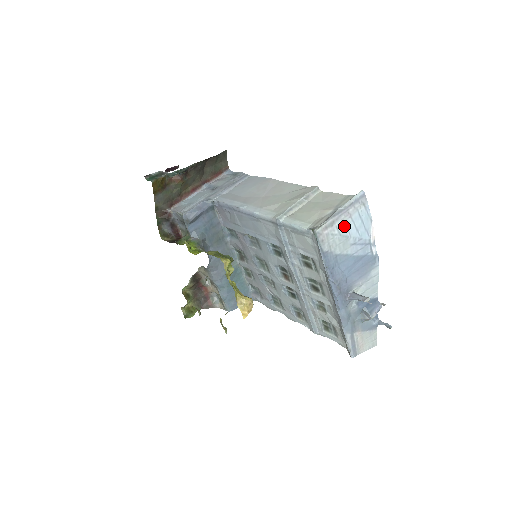
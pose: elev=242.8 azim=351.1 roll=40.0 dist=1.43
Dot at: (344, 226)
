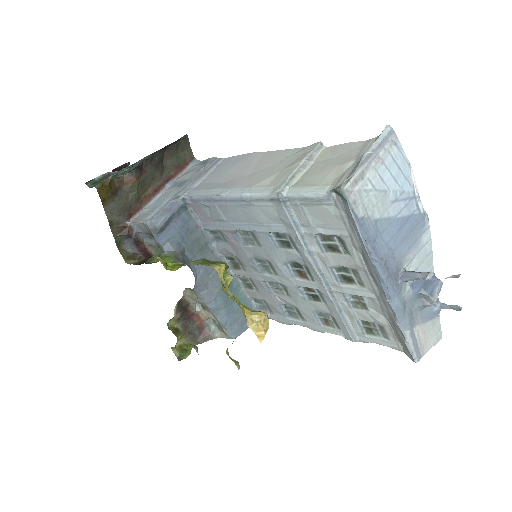
Dot at: (378, 177)
